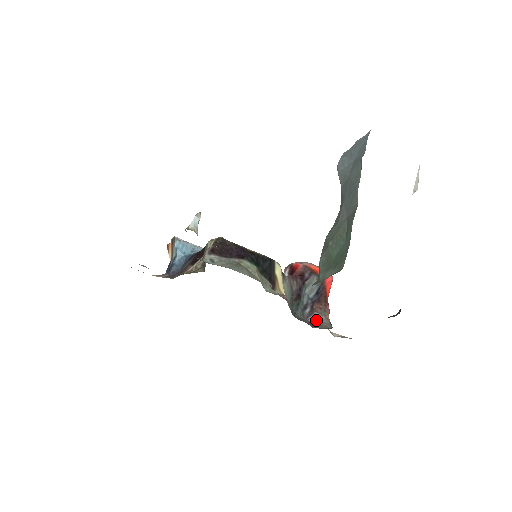
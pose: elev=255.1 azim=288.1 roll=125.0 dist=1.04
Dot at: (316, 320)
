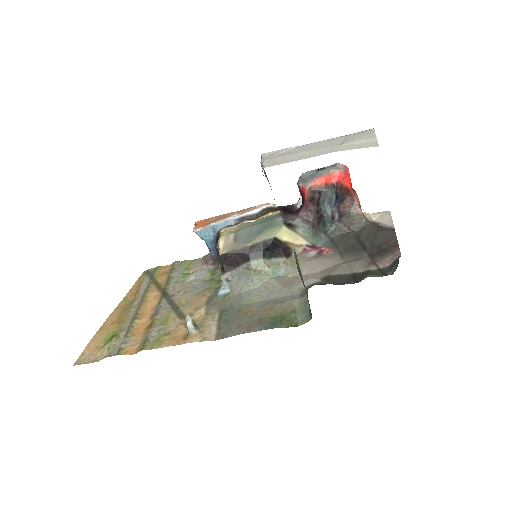
Dot at: (349, 219)
